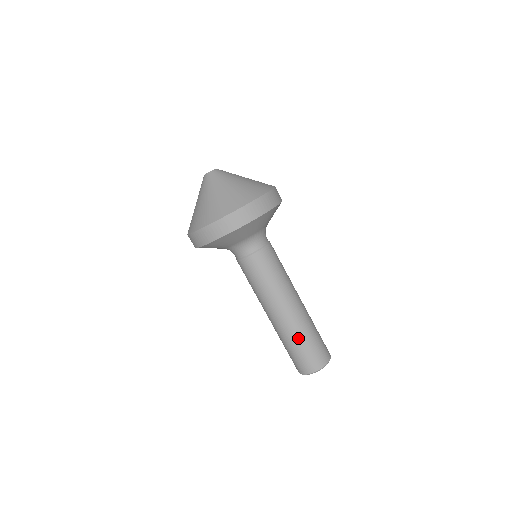
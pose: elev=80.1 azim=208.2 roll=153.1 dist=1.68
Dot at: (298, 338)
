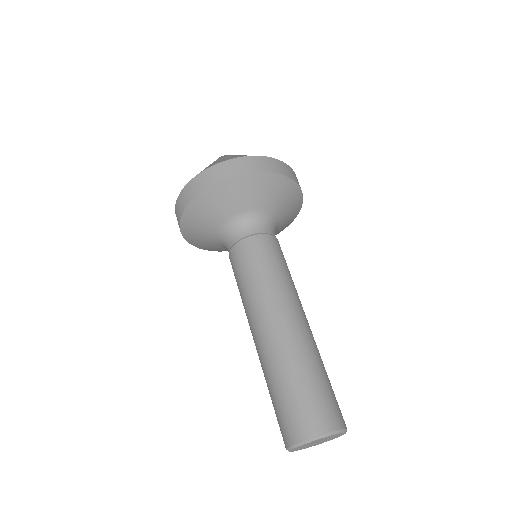
Dot at: (299, 366)
